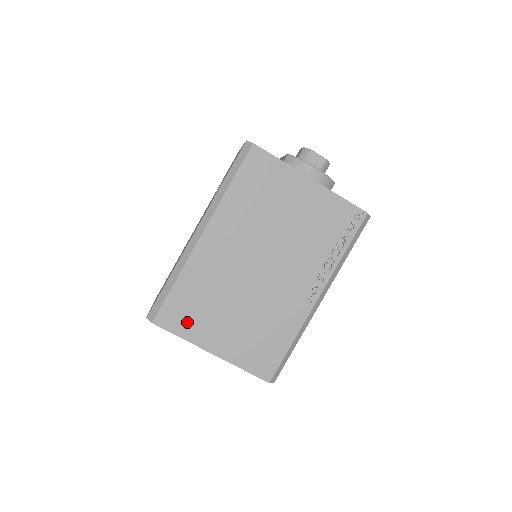
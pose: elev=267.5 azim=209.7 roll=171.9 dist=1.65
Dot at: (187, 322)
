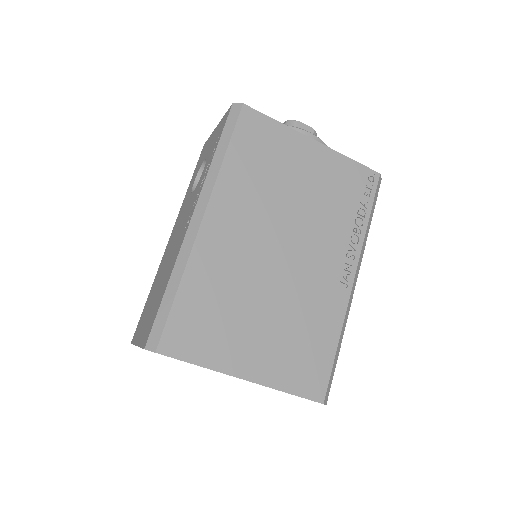
Dot at: (204, 341)
